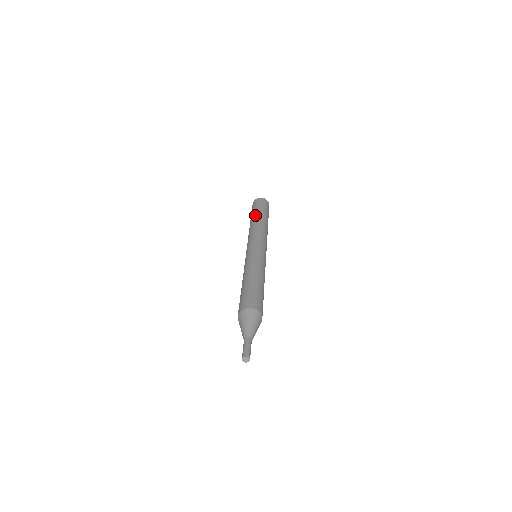
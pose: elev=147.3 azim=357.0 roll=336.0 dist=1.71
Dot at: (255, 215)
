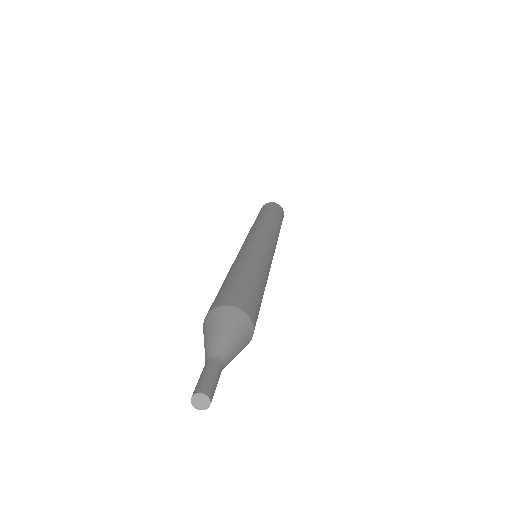
Dot at: (266, 213)
